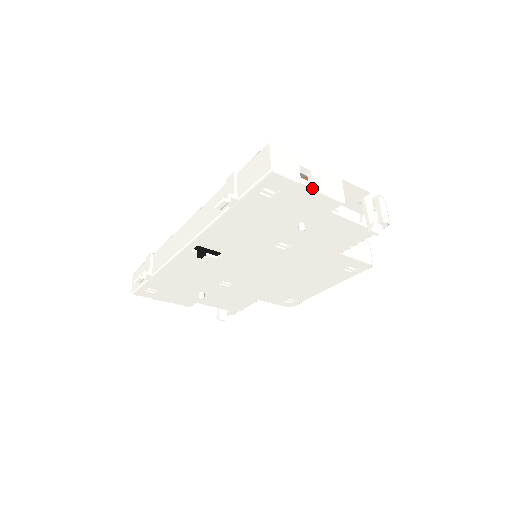
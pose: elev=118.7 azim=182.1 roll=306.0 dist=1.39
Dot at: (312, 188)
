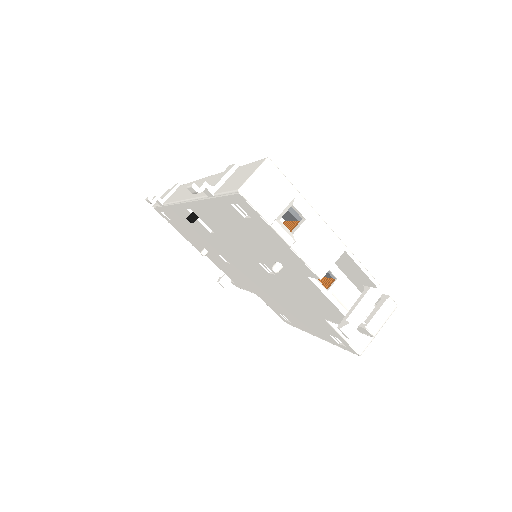
Dot at: (284, 239)
